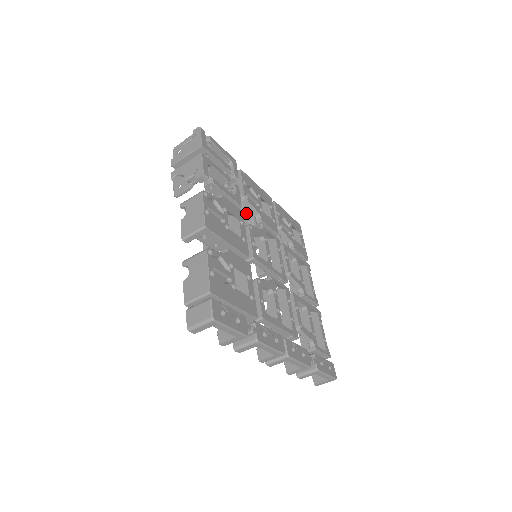
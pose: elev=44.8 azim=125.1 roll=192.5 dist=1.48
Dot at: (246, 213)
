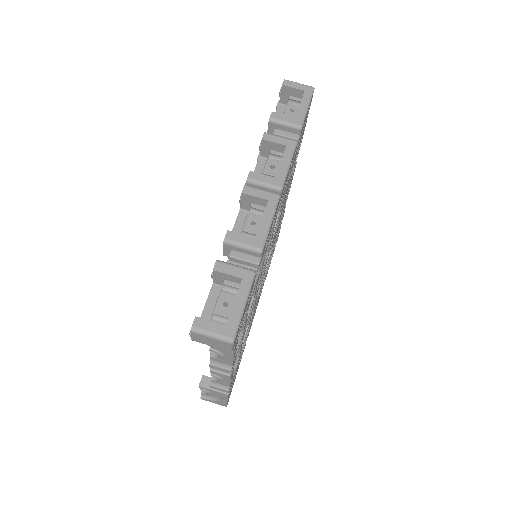
Dot at: occluded
